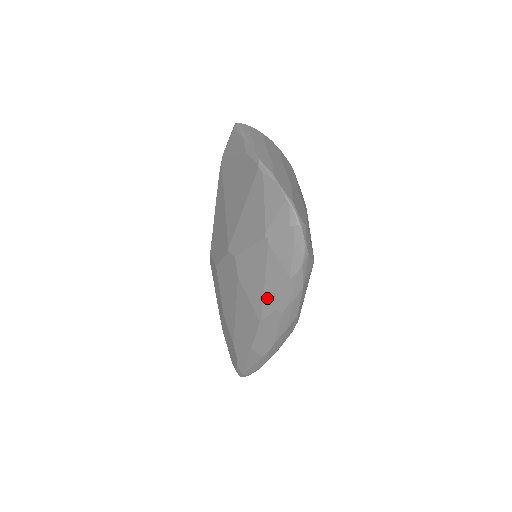
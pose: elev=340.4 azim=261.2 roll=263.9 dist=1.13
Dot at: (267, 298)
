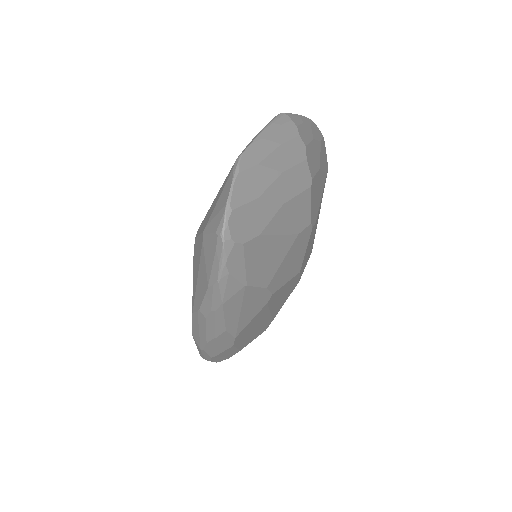
Dot at: (197, 294)
